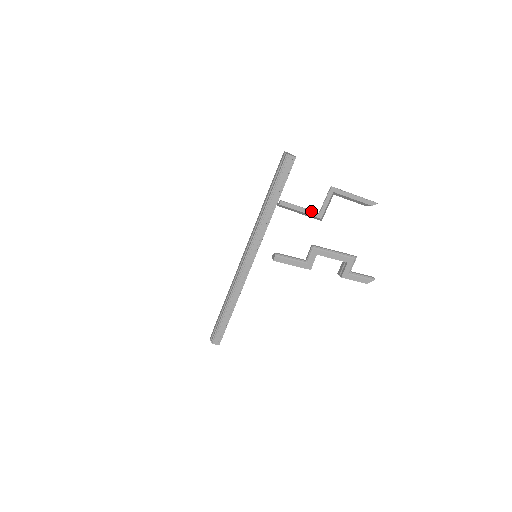
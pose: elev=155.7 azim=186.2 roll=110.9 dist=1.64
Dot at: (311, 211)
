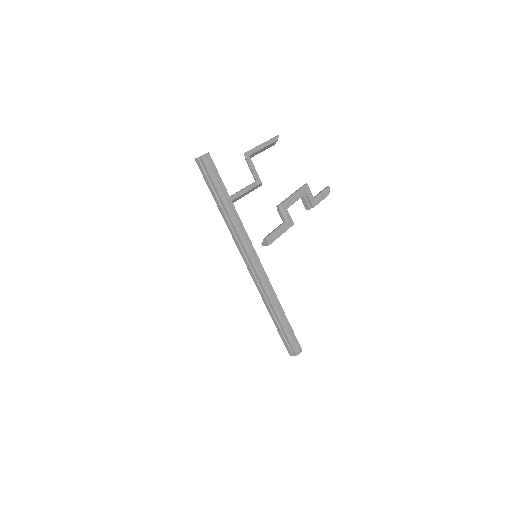
Dot at: (251, 184)
